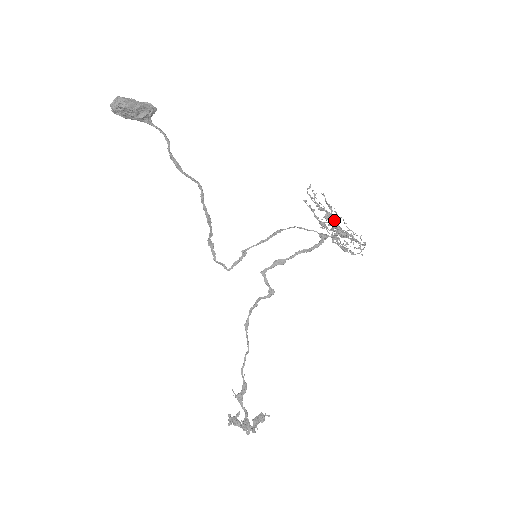
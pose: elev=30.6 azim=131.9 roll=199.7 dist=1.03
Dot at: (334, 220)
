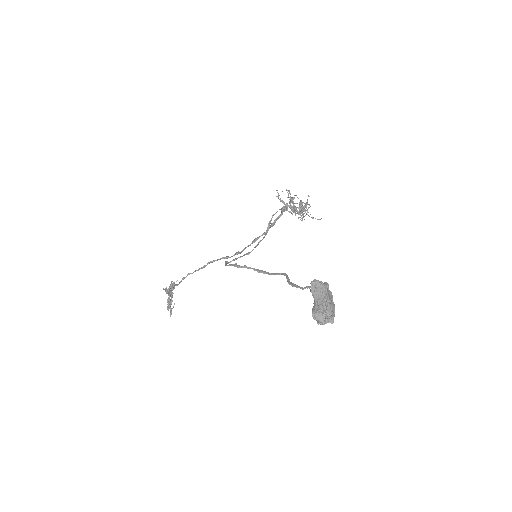
Dot at: (303, 210)
